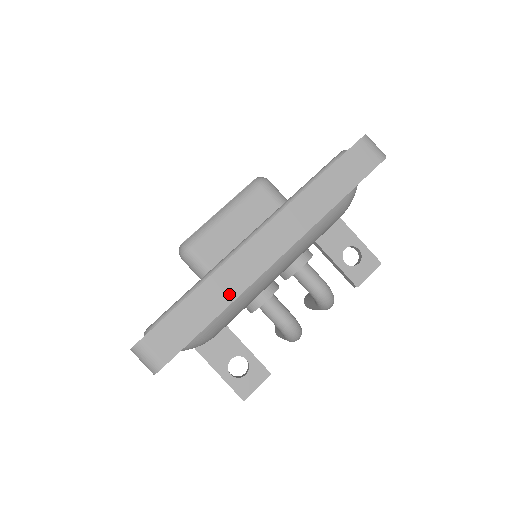
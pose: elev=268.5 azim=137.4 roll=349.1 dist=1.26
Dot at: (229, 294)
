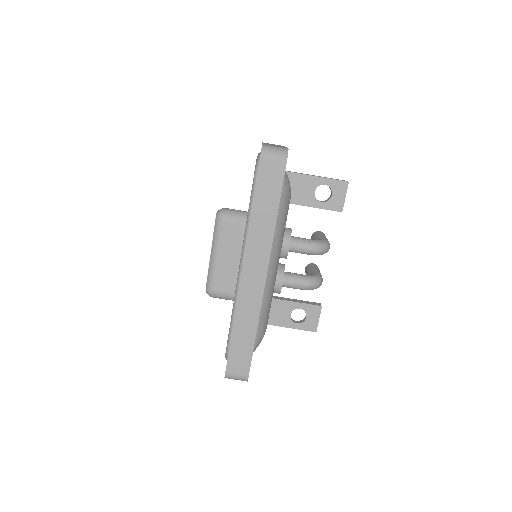
Dot at: (253, 318)
